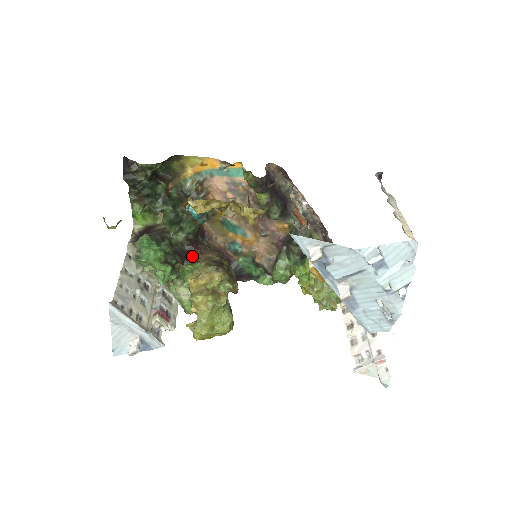
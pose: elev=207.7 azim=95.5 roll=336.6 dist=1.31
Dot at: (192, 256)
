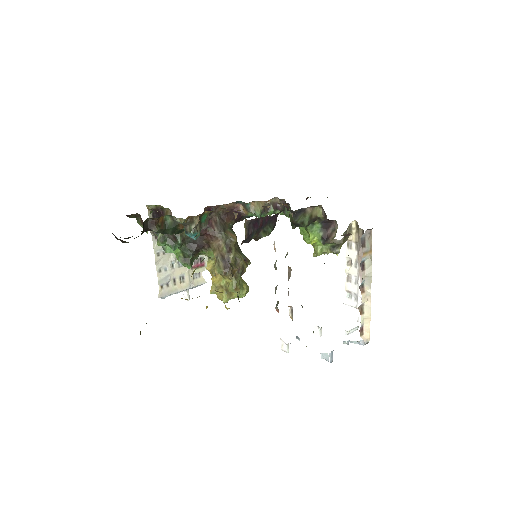
Dot at: (204, 242)
